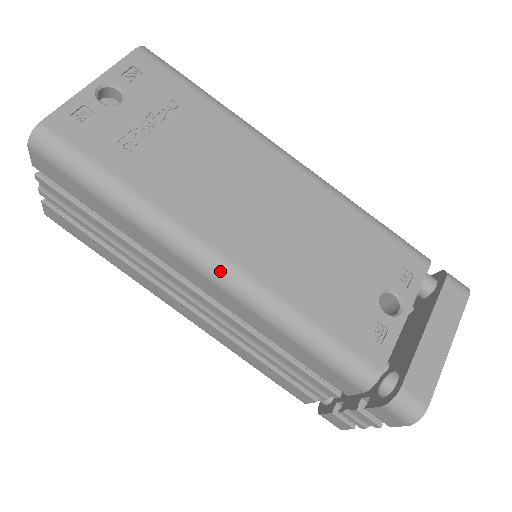
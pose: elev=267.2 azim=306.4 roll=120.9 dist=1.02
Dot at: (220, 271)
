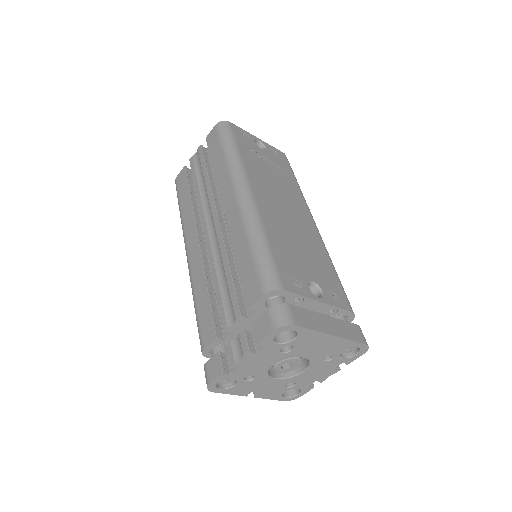
Dot at: (246, 197)
